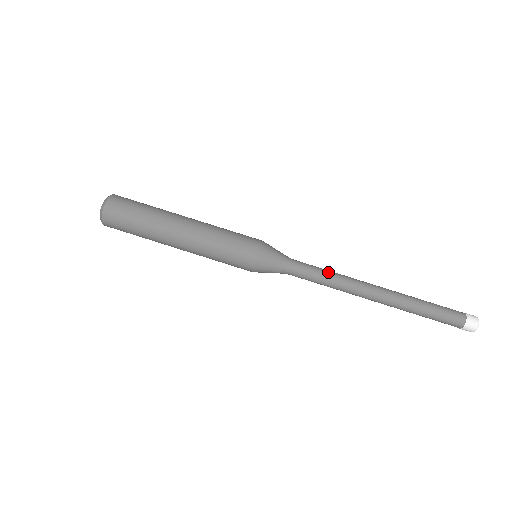
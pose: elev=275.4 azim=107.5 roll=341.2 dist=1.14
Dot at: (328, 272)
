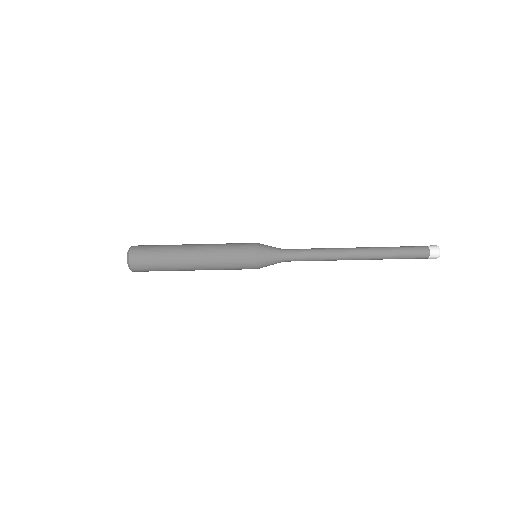
Dot at: (315, 259)
